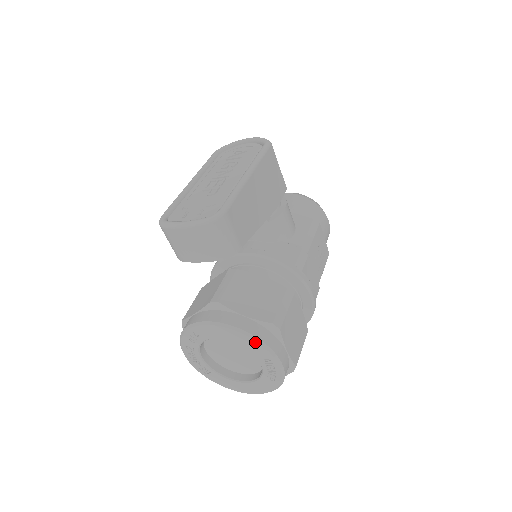
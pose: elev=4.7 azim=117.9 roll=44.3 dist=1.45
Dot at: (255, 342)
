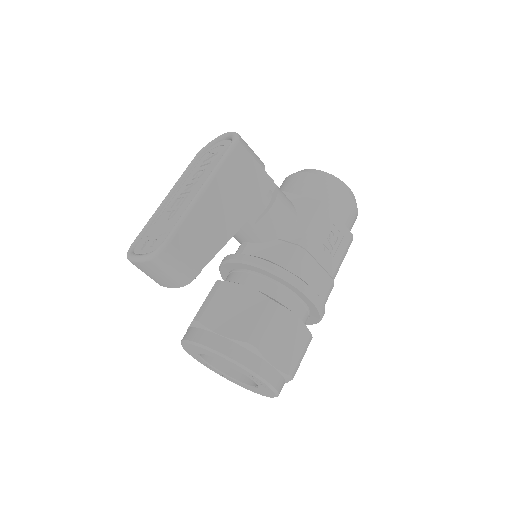
Dot at: (231, 362)
